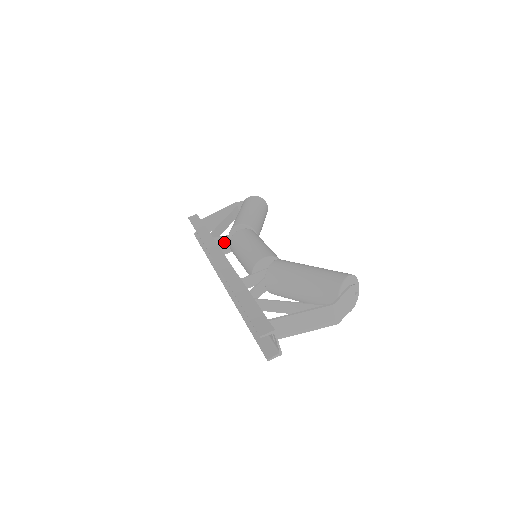
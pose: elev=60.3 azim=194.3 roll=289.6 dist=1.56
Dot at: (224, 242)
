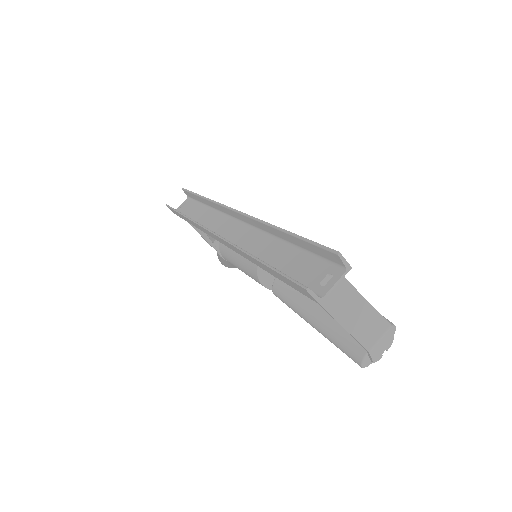
Dot at: occluded
